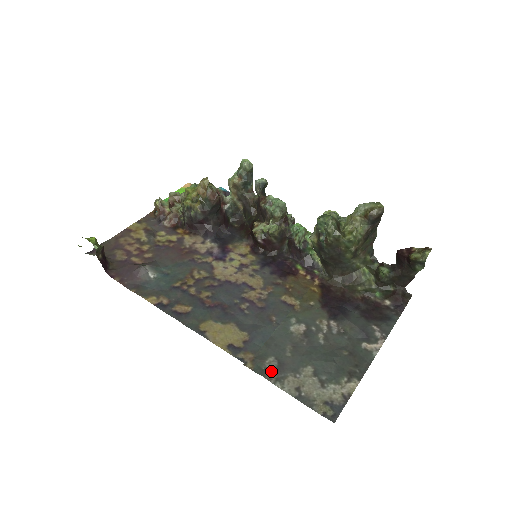
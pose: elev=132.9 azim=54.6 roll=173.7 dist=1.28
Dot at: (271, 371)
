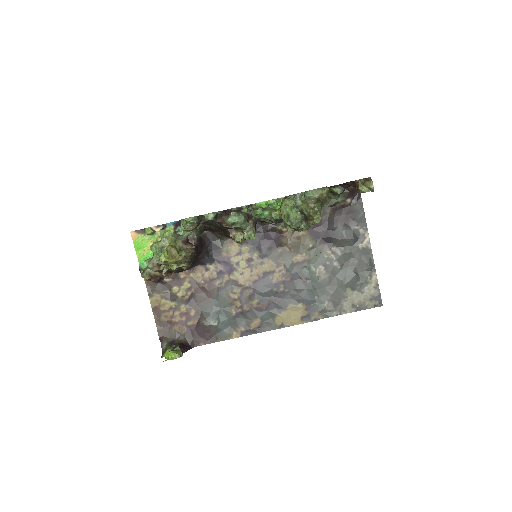
Dot at: (333, 310)
